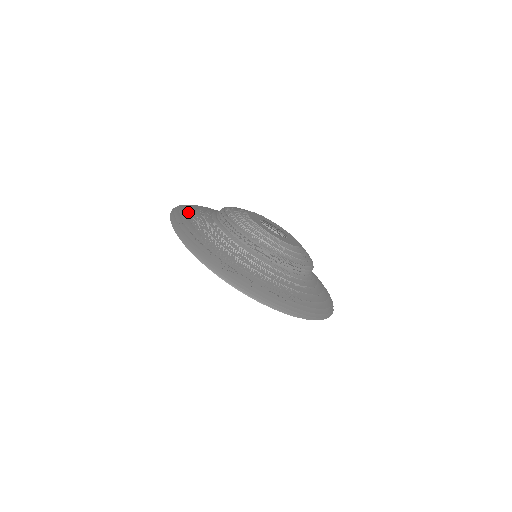
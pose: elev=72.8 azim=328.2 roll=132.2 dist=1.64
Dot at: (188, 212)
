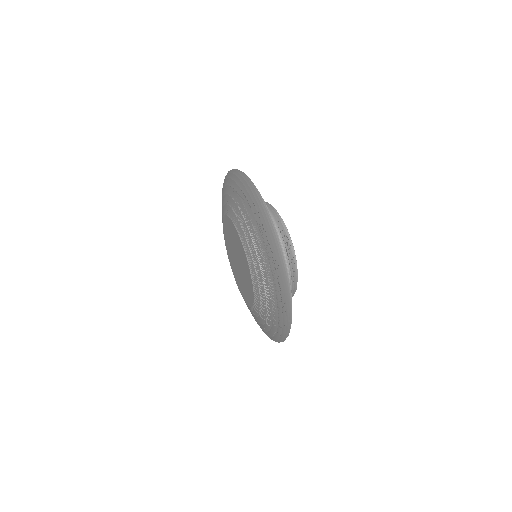
Dot at: occluded
